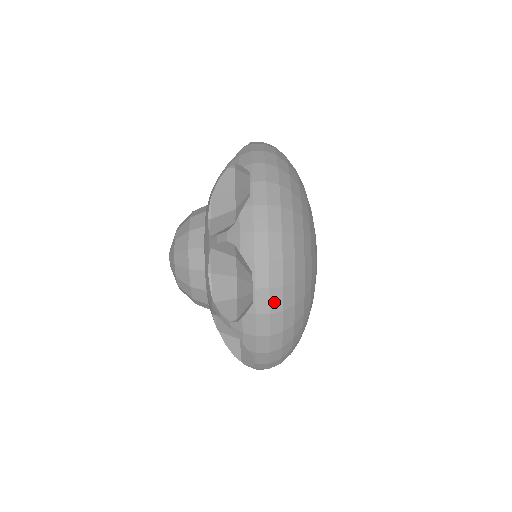
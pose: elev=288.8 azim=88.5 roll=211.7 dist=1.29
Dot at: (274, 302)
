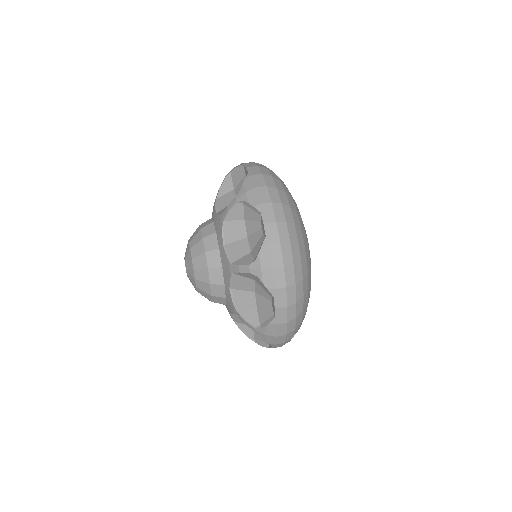
Dot at: (282, 234)
